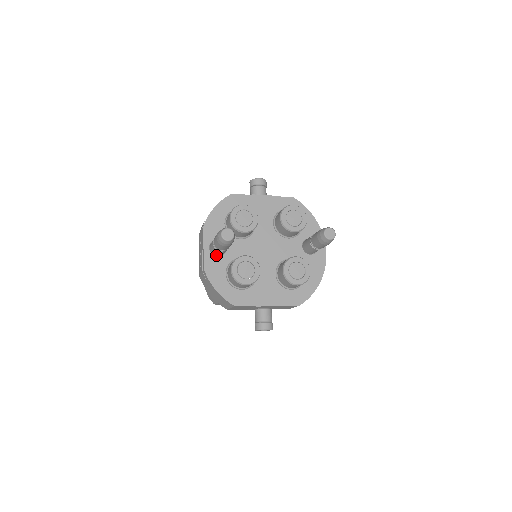
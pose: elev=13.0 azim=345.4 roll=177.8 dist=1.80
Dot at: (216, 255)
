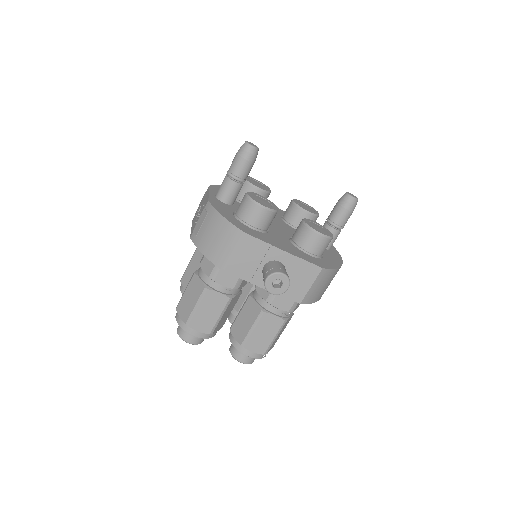
Dot at: (223, 200)
